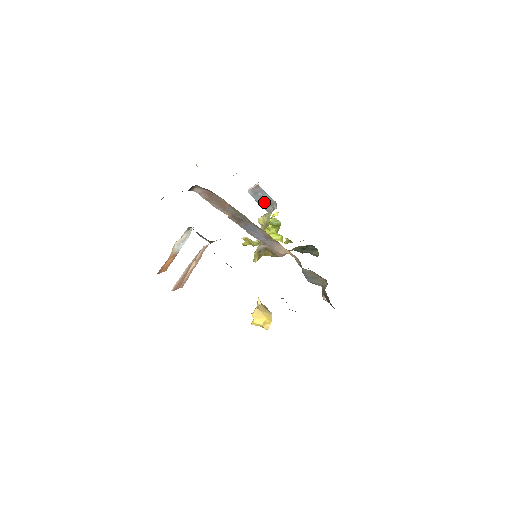
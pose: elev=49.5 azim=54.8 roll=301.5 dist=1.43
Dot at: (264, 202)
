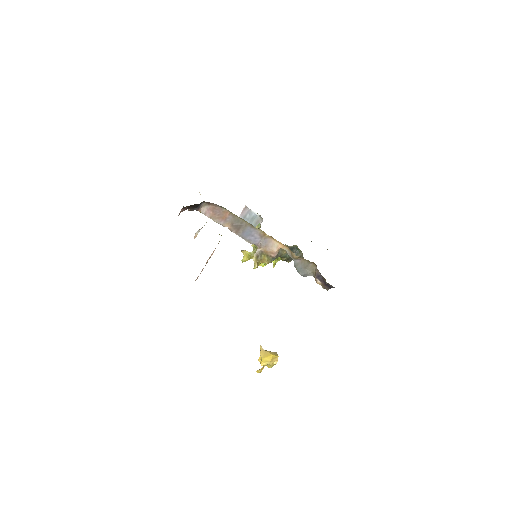
Dot at: (252, 223)
